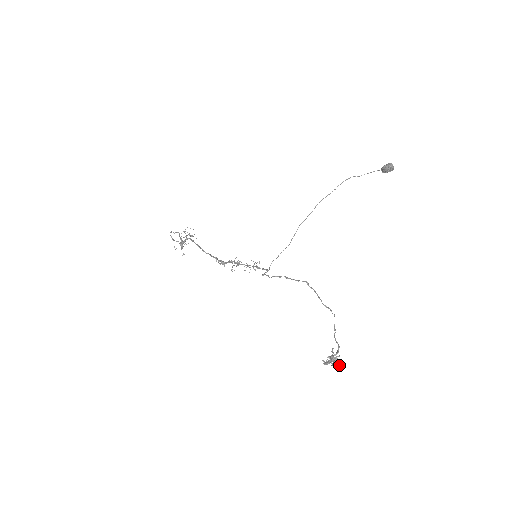
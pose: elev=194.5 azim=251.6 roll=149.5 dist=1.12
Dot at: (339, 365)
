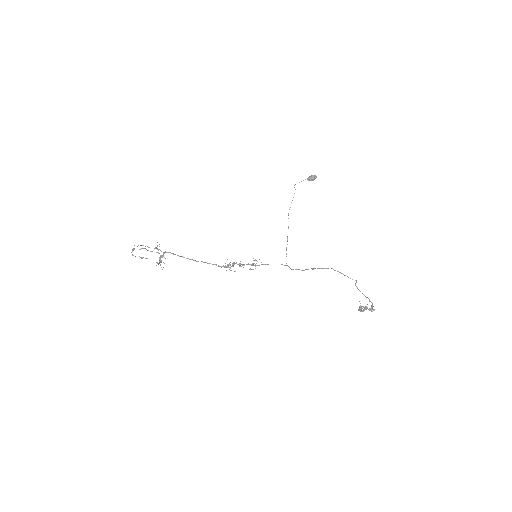
Dot at: (373, 309)
